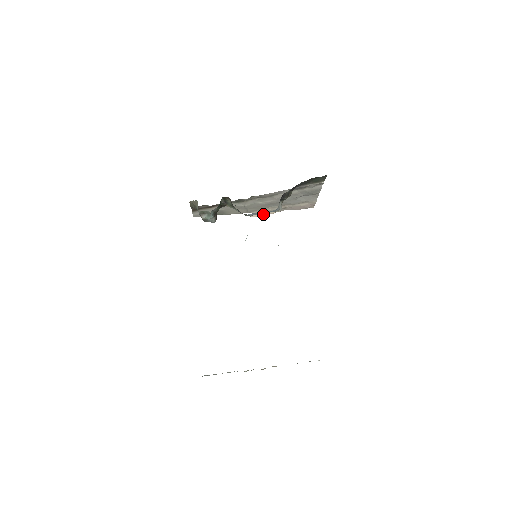
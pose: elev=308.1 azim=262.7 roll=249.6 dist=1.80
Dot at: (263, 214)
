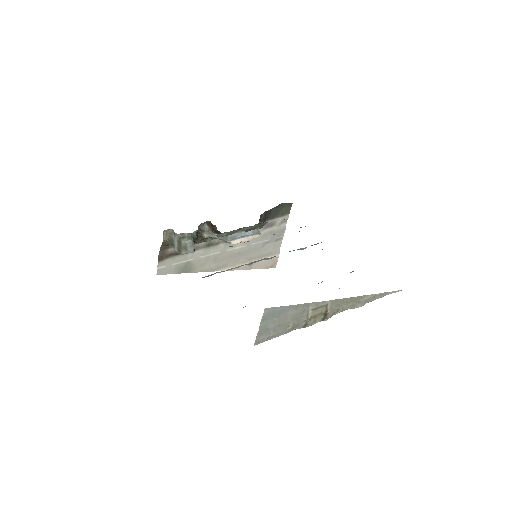
Dot at: (243, 240)
